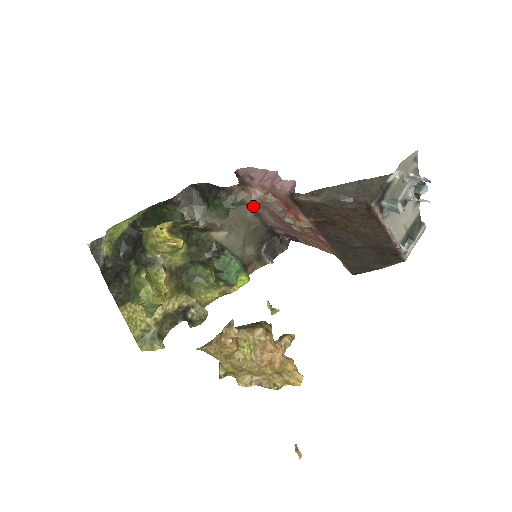
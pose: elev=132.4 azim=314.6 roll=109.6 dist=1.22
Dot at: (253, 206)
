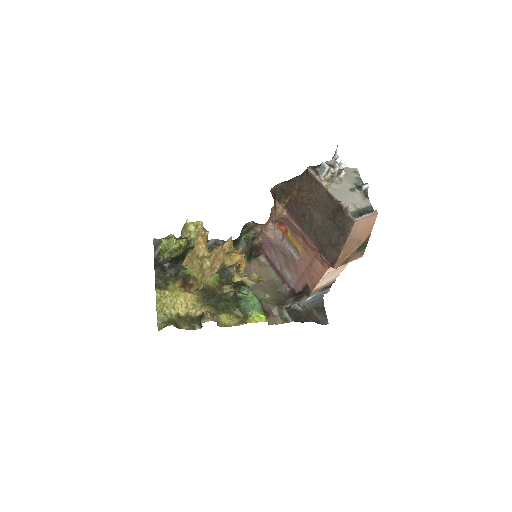
Dot at: (276, 267)
